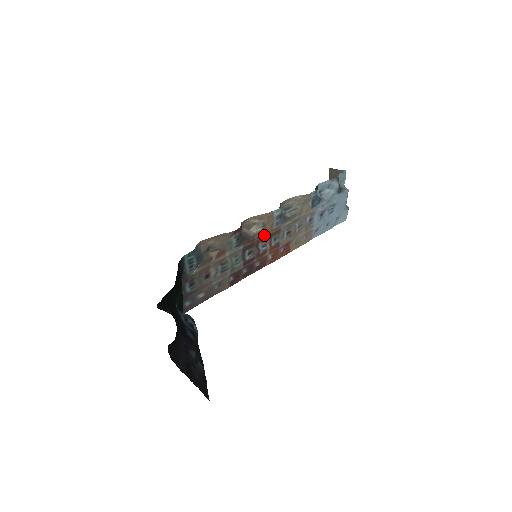
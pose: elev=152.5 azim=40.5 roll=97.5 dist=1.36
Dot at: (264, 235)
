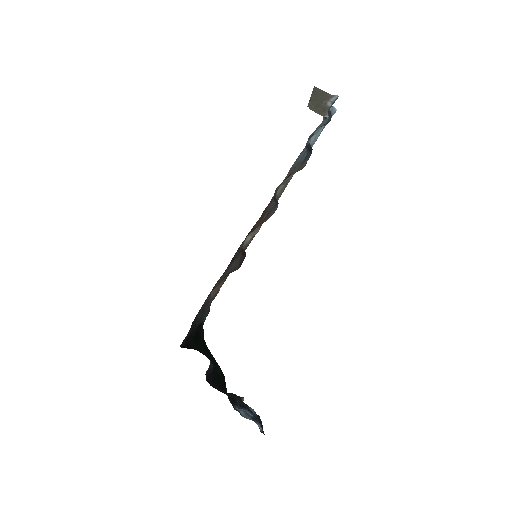
Dot at: occluded
